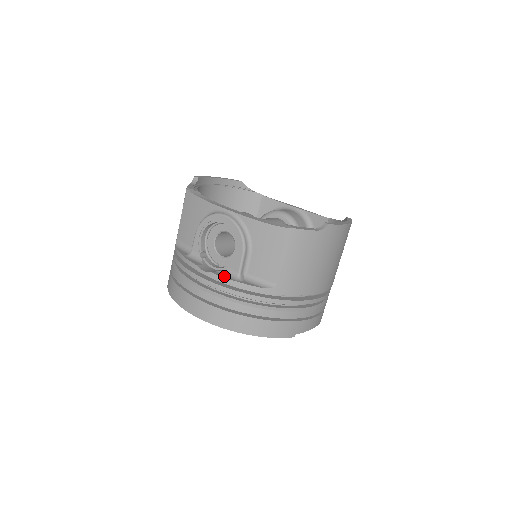
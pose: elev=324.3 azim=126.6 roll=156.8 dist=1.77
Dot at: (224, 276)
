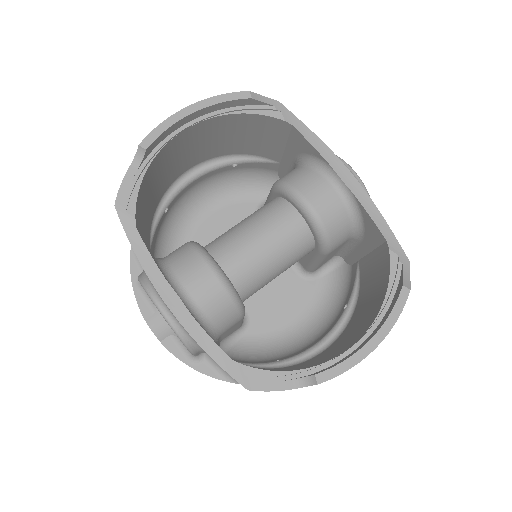
Dot at: (175, 352)
